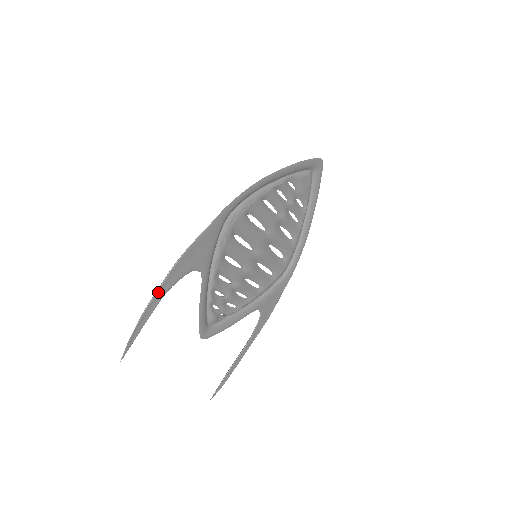
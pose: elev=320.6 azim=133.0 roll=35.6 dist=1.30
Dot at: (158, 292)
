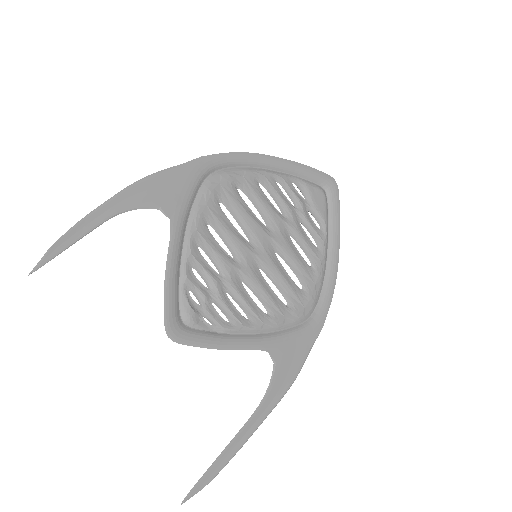
Dot at: (105, 205)
